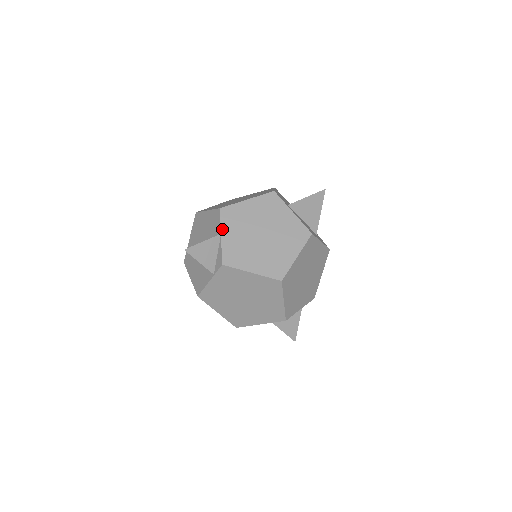
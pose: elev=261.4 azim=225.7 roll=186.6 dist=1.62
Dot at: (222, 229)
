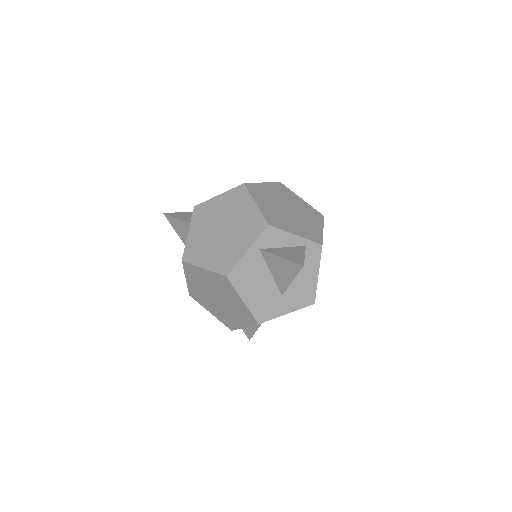
Dot at: occluded
